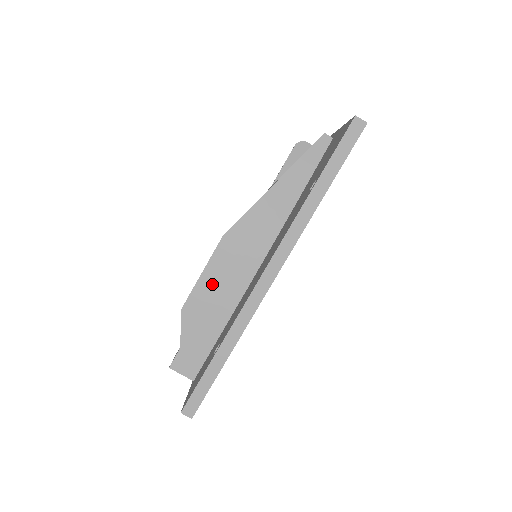
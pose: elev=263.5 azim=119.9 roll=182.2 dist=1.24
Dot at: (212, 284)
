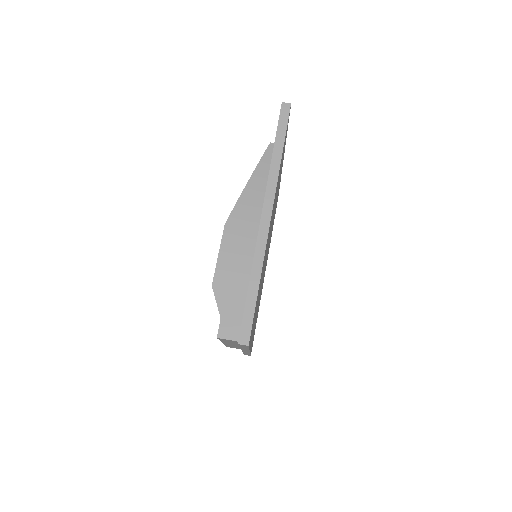
Dot at: (229, 260)
